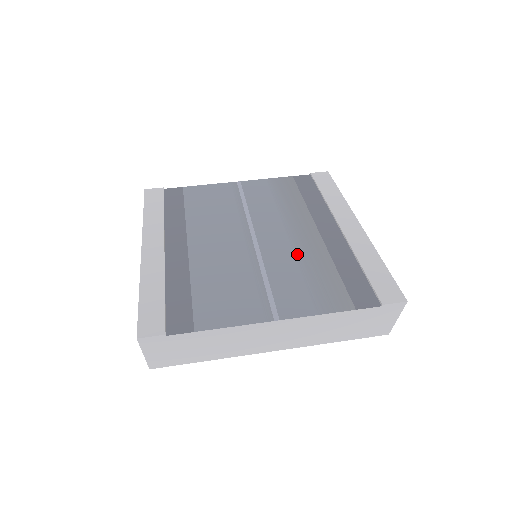
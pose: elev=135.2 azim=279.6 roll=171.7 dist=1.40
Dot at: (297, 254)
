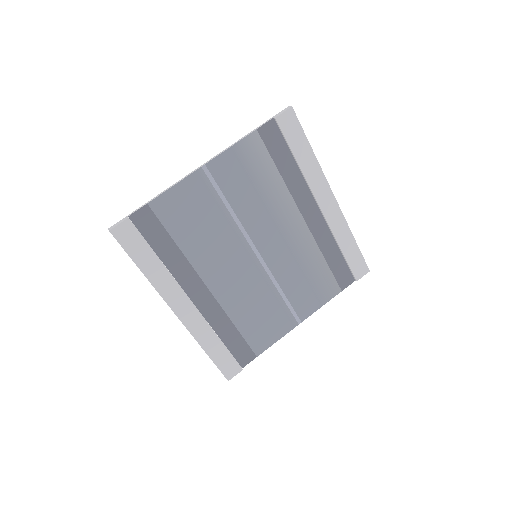
Dot at: (296, 257)
